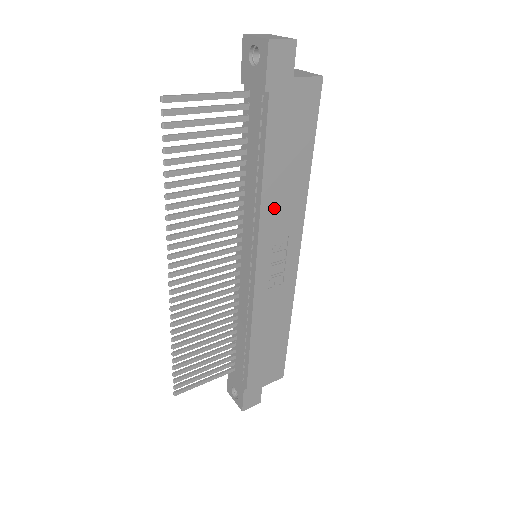
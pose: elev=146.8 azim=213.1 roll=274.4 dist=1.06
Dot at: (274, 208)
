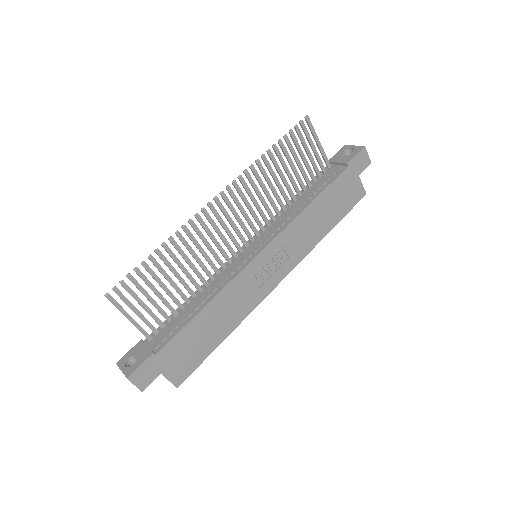
Dot at: (300, 228)
